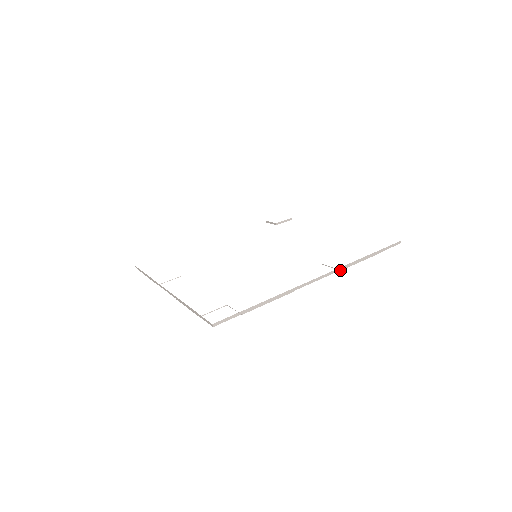
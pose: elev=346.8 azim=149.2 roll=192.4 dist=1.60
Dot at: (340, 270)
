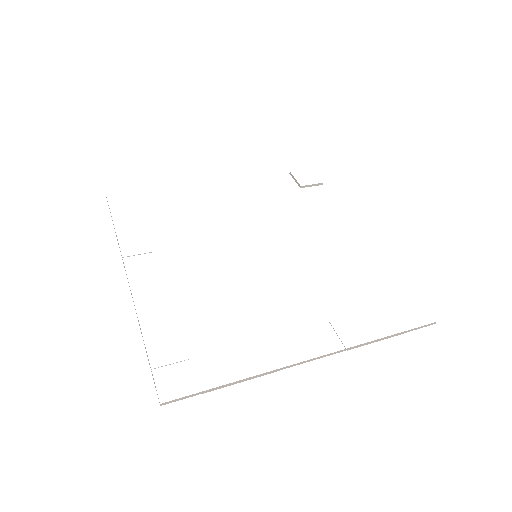
Dot at: occluded
